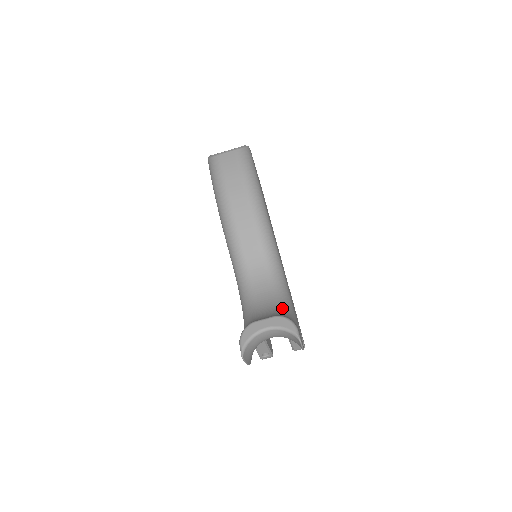
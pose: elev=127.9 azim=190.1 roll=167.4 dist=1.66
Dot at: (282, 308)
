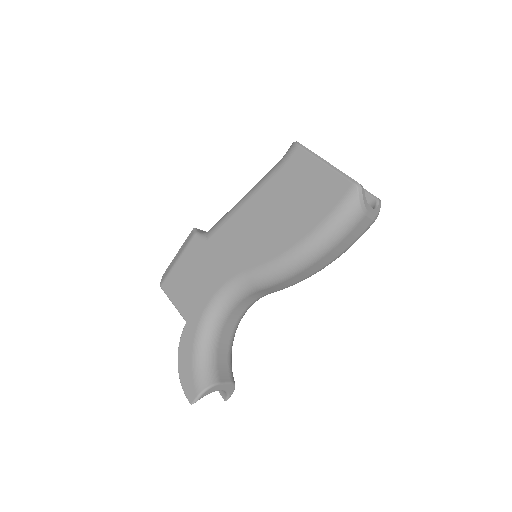
Dot at: occluded
